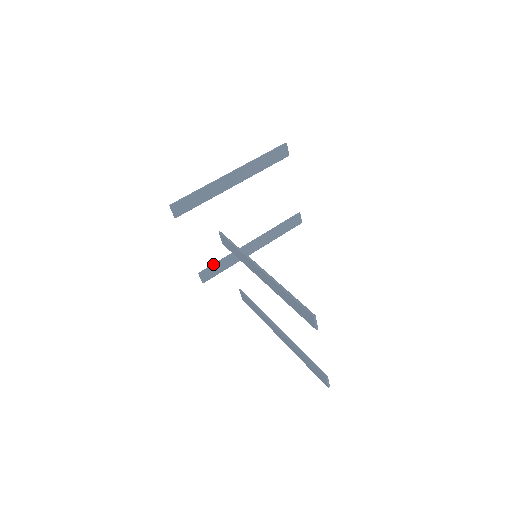
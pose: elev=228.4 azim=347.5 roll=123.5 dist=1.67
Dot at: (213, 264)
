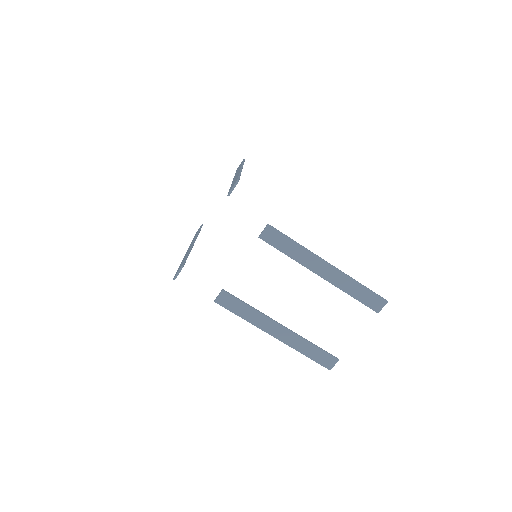
Dot at: (186, 259)
